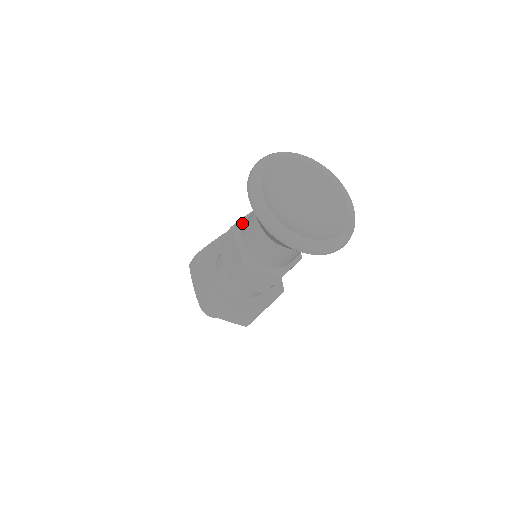
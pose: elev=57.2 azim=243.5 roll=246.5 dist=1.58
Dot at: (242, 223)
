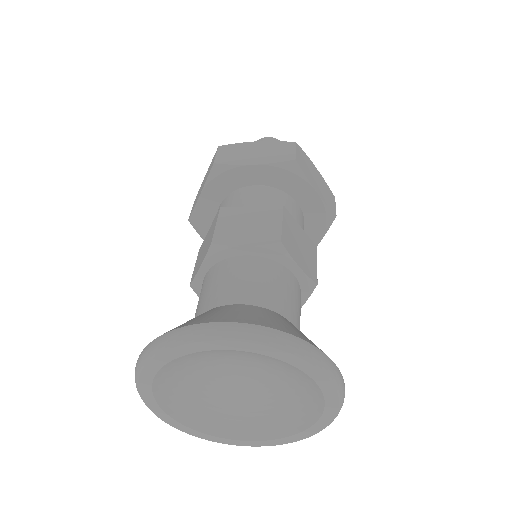
Dot at: (201, 279)
